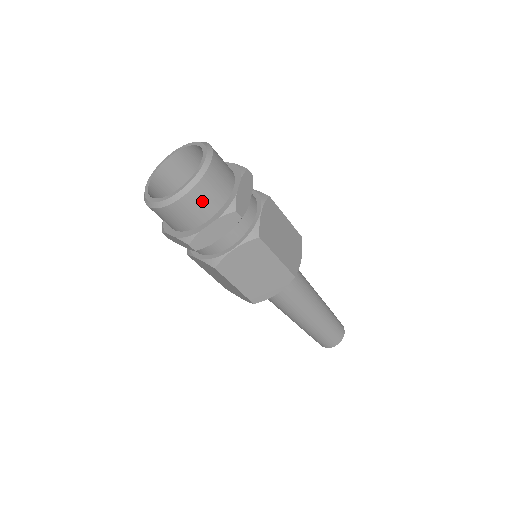
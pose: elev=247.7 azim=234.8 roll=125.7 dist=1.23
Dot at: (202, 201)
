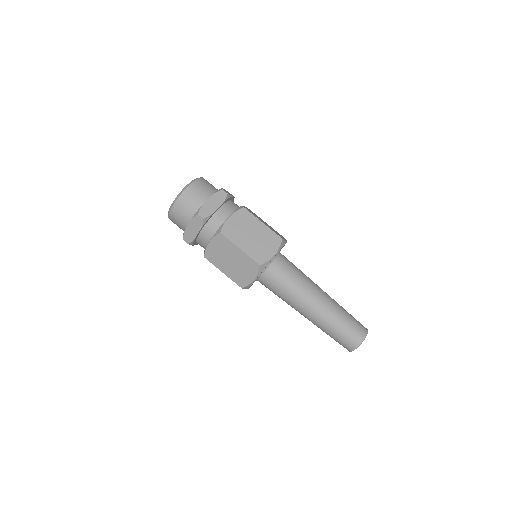
Dot at: (201, 189)
